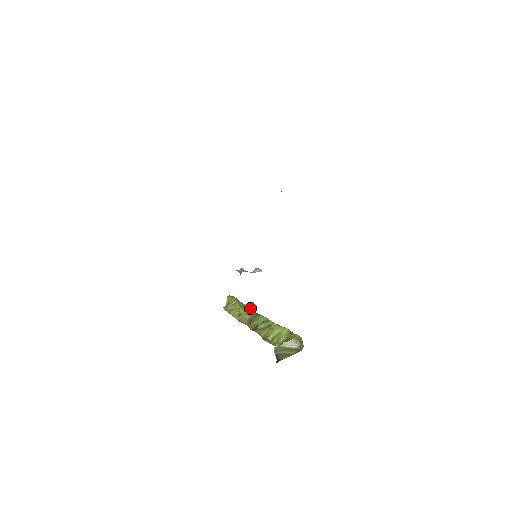
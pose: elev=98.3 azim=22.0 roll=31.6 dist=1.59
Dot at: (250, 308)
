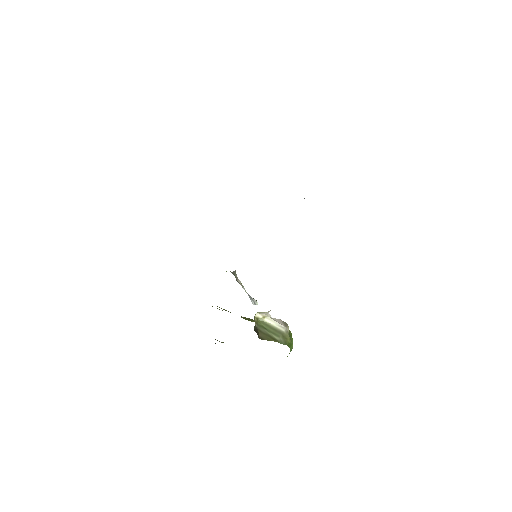
Dot at: occluded
